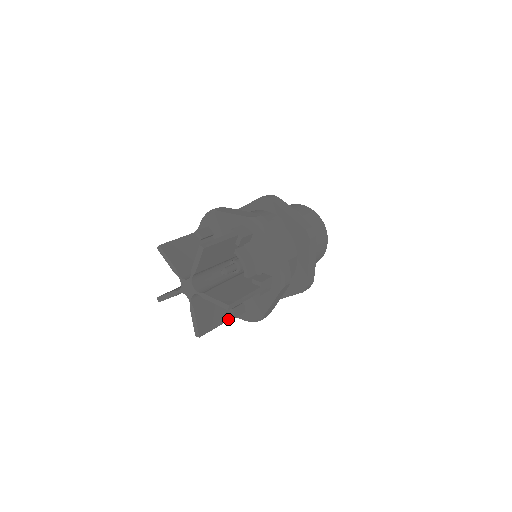
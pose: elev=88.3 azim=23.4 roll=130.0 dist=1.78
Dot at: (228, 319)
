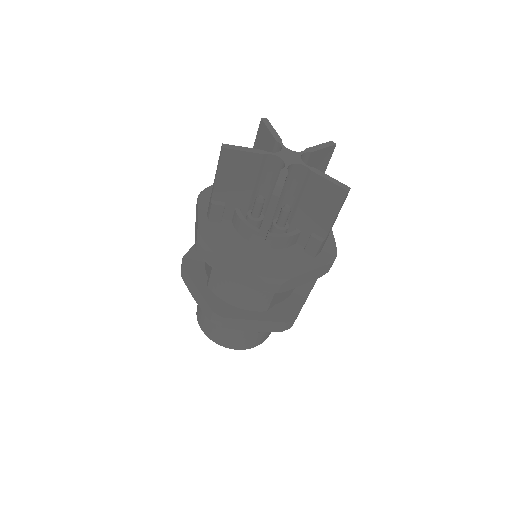
Dot at: occluded
